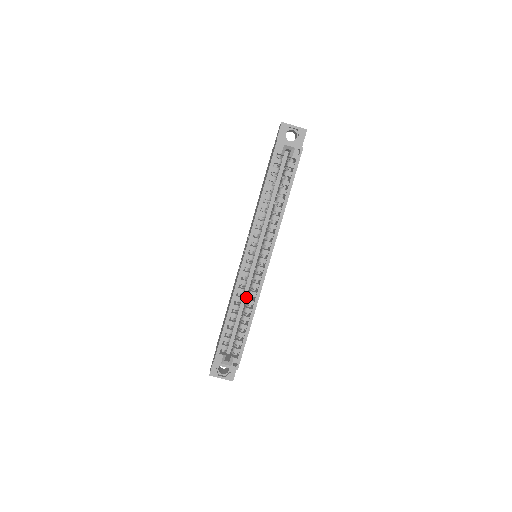
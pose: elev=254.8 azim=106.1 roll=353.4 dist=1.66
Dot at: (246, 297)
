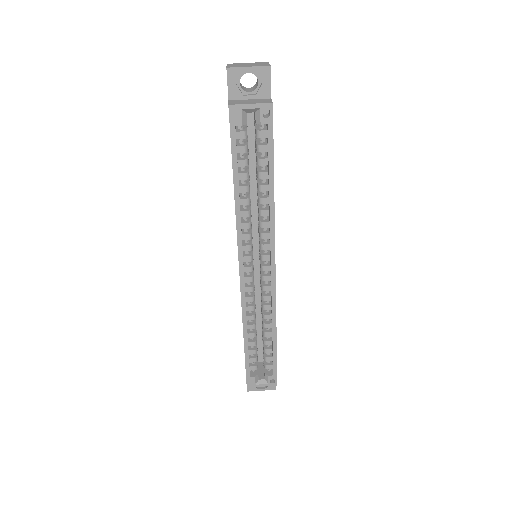
Dot at: (260, 303)
